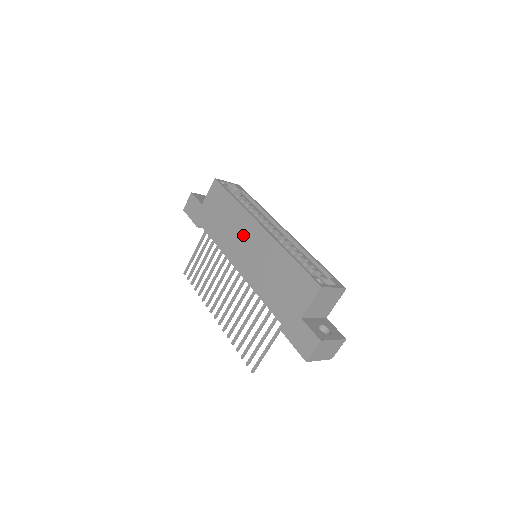
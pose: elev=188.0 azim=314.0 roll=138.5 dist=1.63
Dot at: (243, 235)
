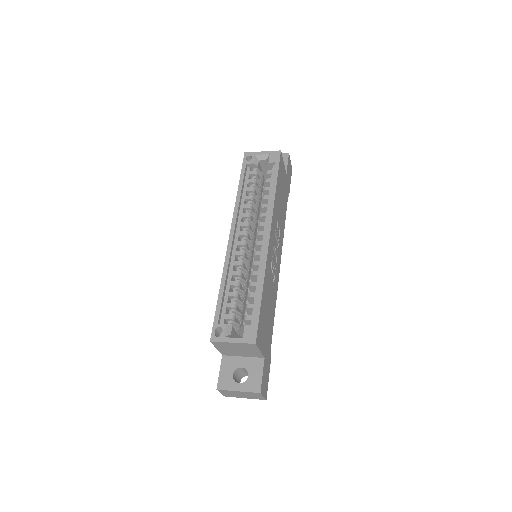
Dot at: occluded
